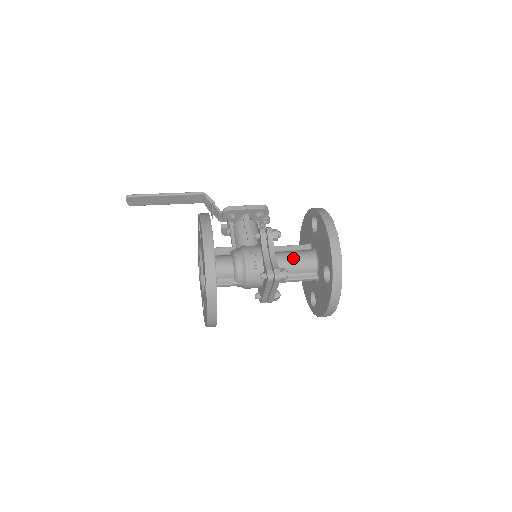
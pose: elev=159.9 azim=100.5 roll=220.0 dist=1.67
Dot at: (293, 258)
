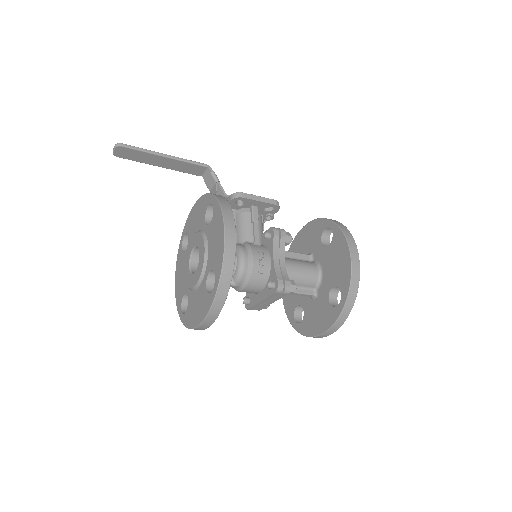
Dot at: (298, 269)
